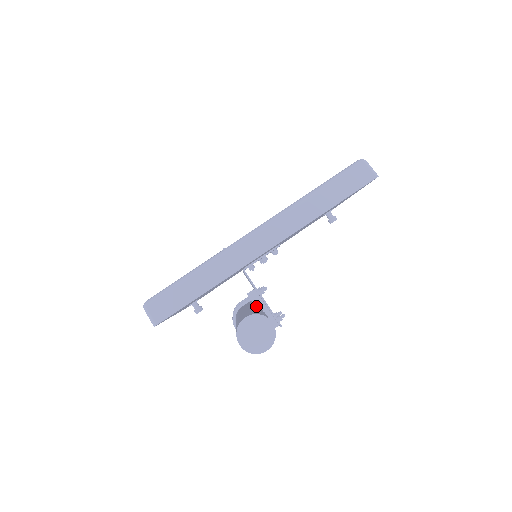
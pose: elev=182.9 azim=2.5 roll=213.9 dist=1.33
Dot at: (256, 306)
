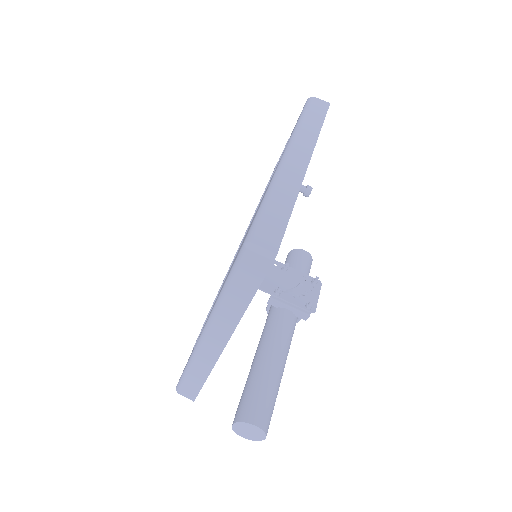
Dot at: (273, 323)
